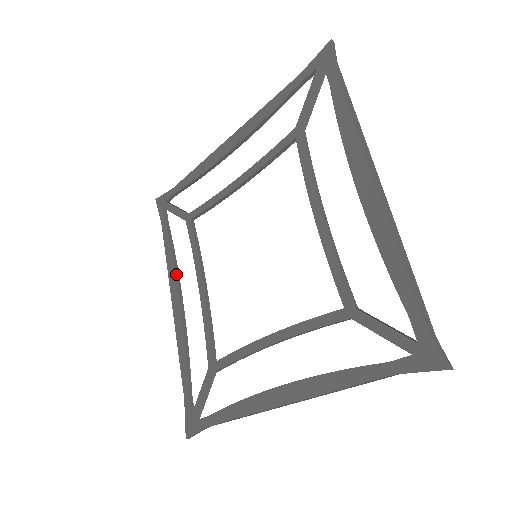
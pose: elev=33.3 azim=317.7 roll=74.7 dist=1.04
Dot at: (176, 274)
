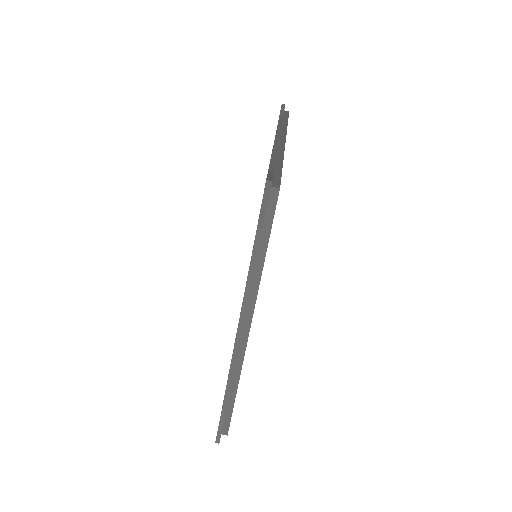
Dot at: occluded
